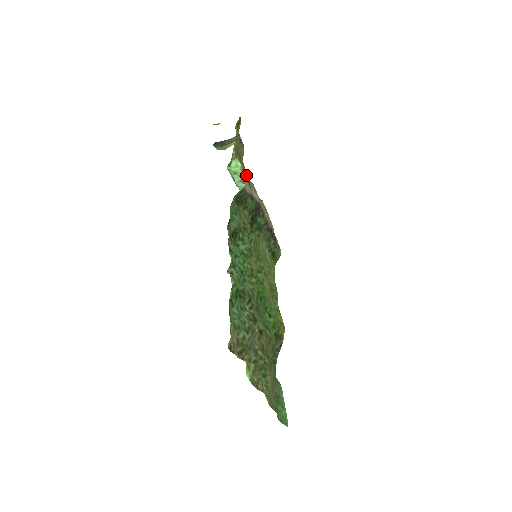
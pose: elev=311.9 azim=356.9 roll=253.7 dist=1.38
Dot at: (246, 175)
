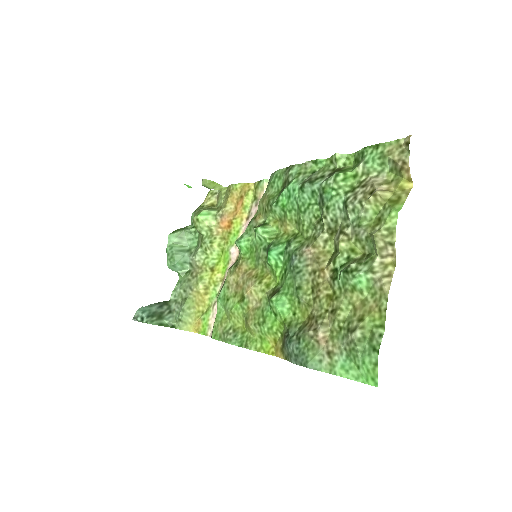
Dot at: (240, 203)
